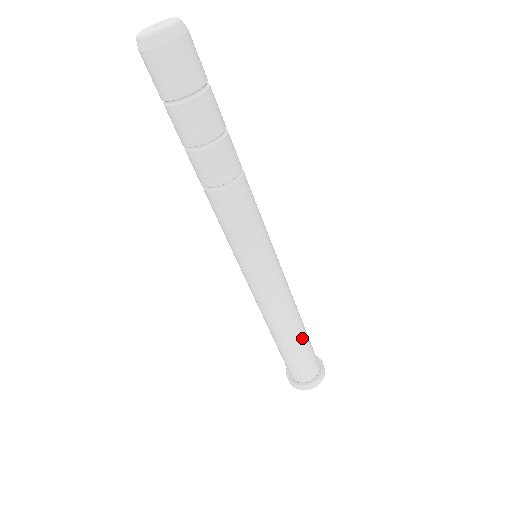
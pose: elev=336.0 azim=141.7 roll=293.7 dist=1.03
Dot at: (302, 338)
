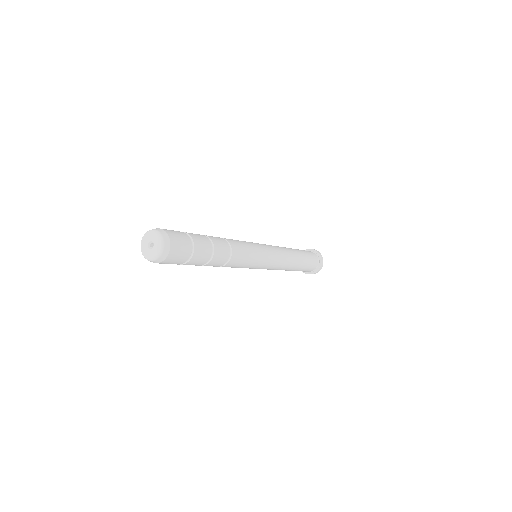
Dot at: (296, 269)
